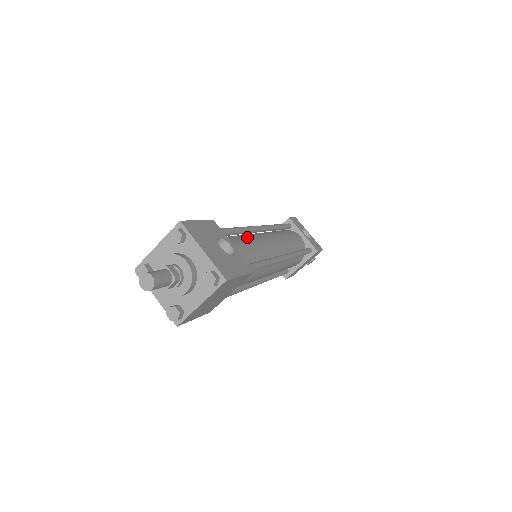
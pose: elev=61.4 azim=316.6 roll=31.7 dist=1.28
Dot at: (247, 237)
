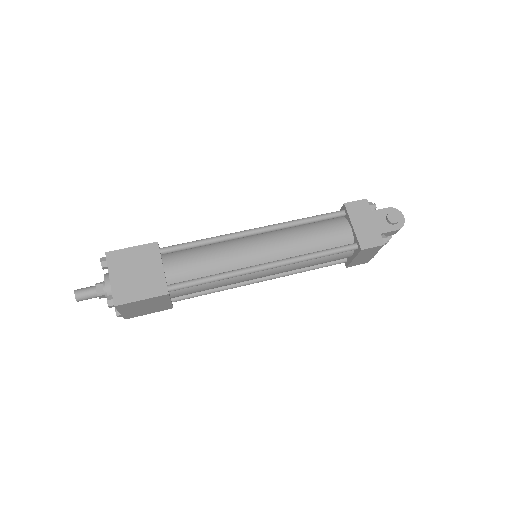
Dot at: occluded
